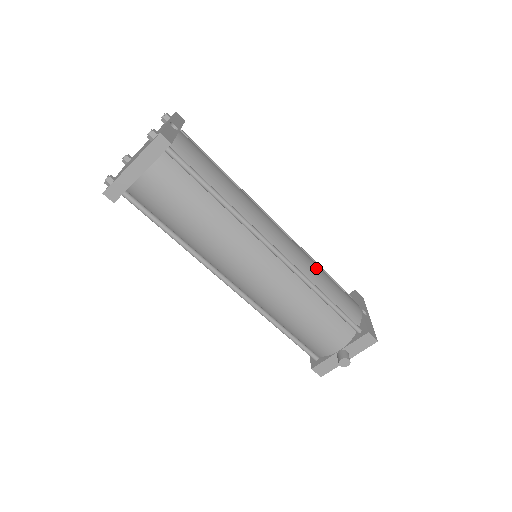
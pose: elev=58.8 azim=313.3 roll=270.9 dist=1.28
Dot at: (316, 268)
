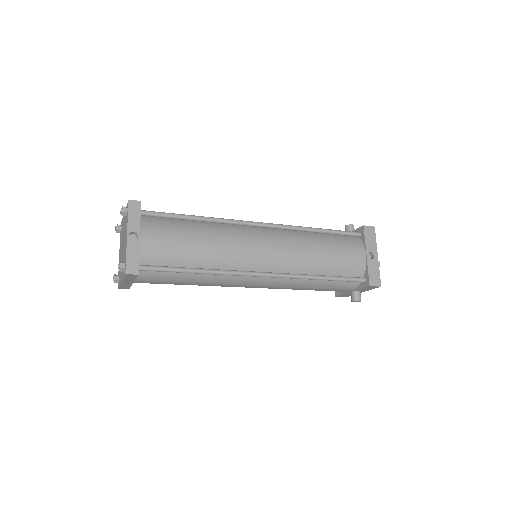
Dot at: (309, 254)
